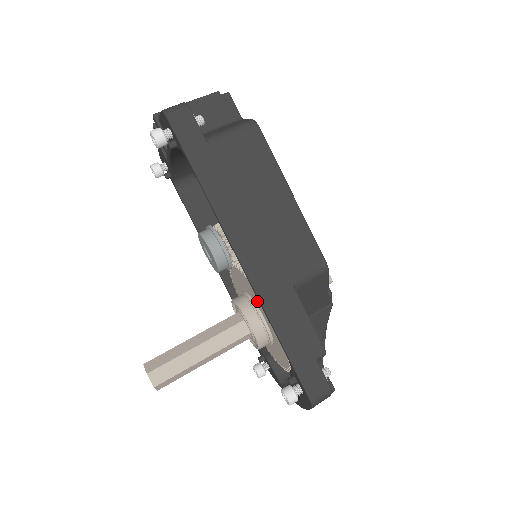
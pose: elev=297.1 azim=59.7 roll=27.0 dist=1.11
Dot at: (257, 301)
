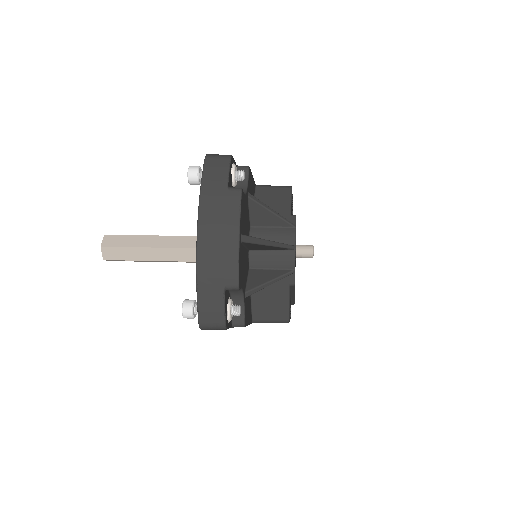
Dot at: occluded
